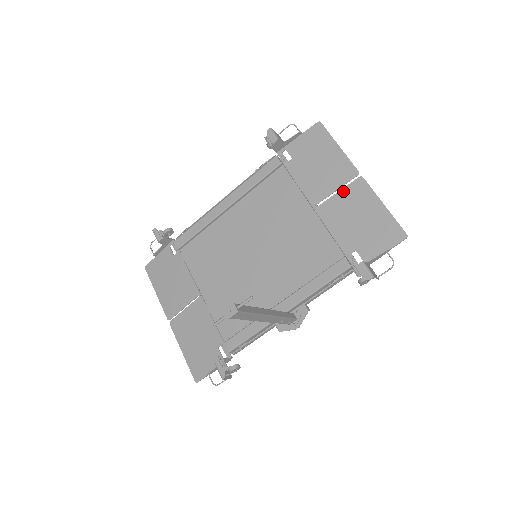
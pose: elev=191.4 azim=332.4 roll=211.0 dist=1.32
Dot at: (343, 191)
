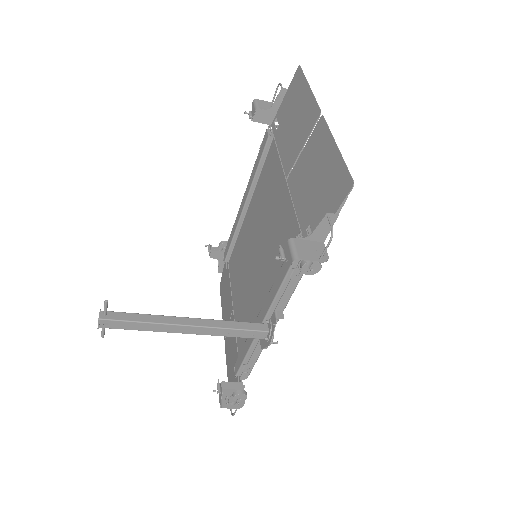
Dot at: (307, 145)
